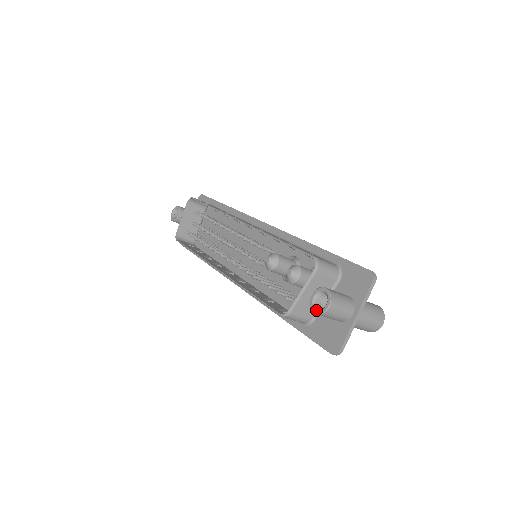
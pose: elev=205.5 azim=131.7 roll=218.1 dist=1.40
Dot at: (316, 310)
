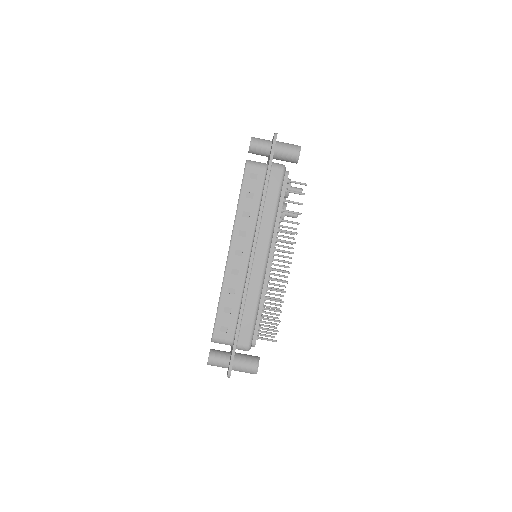
Dot at: (250, 143)
